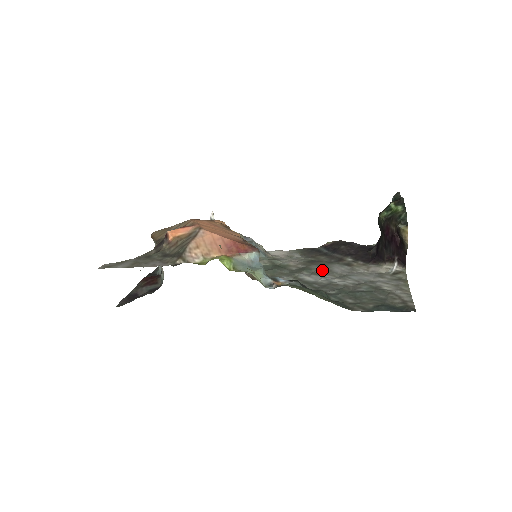
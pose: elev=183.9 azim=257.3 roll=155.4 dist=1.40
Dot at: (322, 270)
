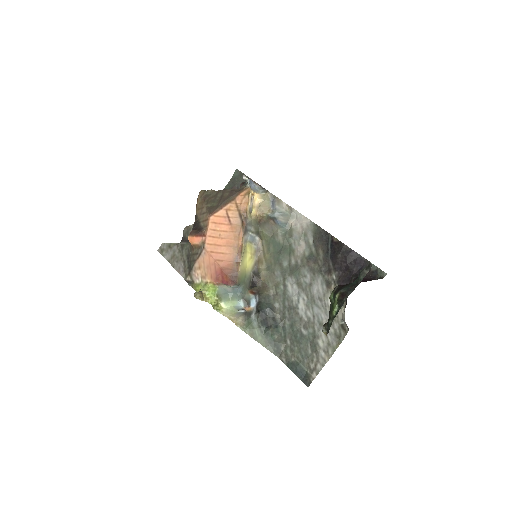
Dot at: (306, 280)
